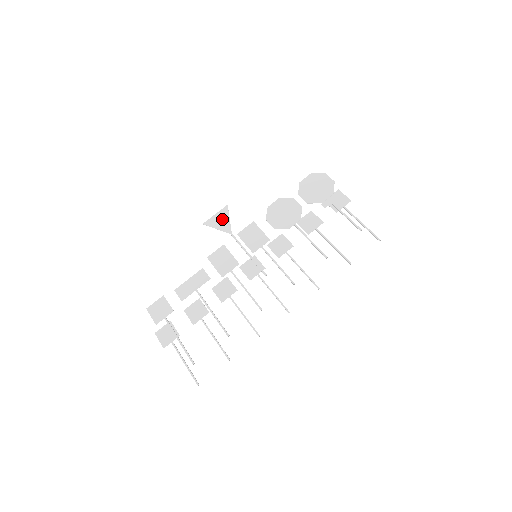
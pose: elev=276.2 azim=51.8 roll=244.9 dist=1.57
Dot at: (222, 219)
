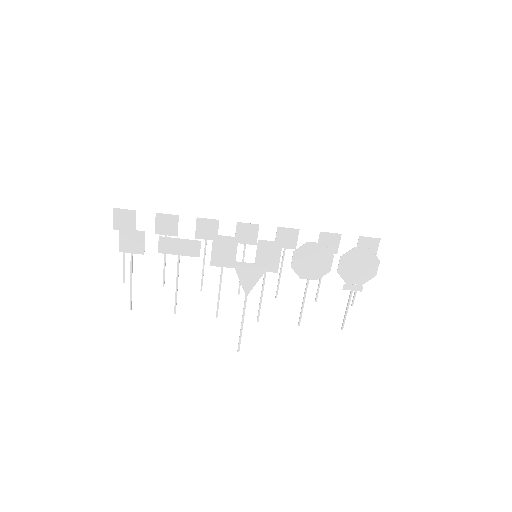
Dot at: (252, 275)
